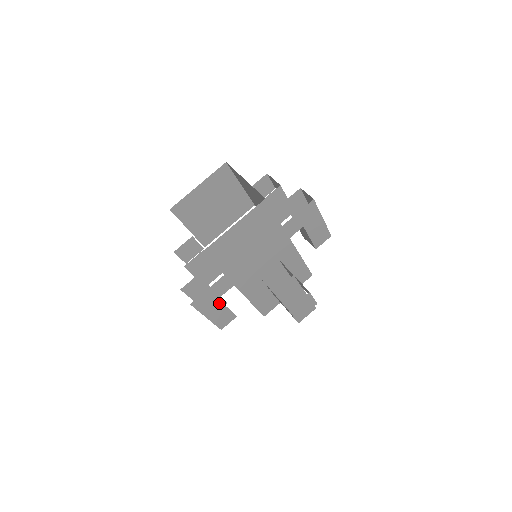
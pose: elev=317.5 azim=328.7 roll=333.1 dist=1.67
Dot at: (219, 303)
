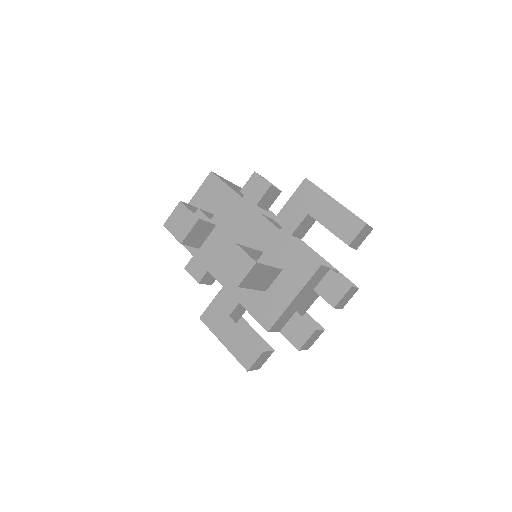
Dot at: (233, 323)
